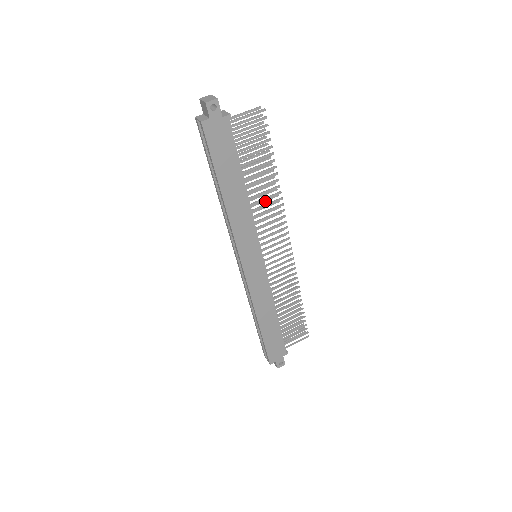
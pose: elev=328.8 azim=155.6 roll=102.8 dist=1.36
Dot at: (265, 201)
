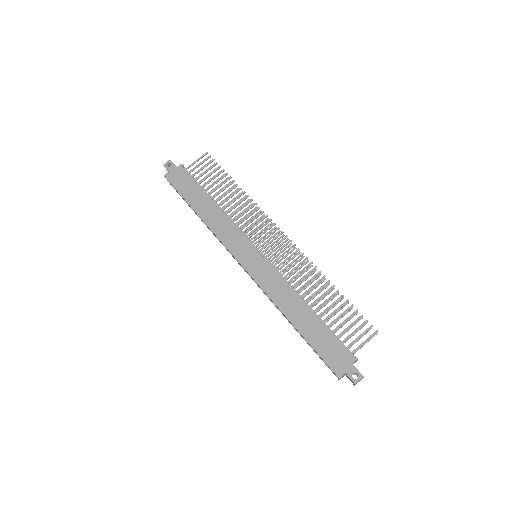
Dot at: occluded
